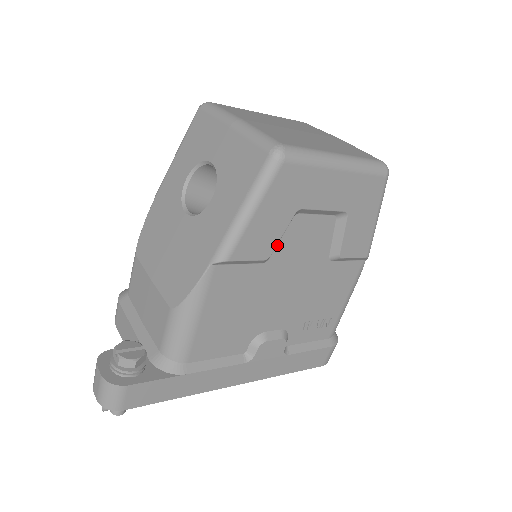
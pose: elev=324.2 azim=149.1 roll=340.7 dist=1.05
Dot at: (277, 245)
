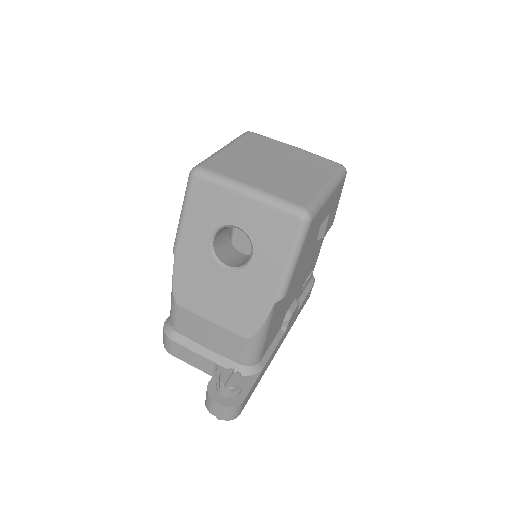
Dot at: occluded
